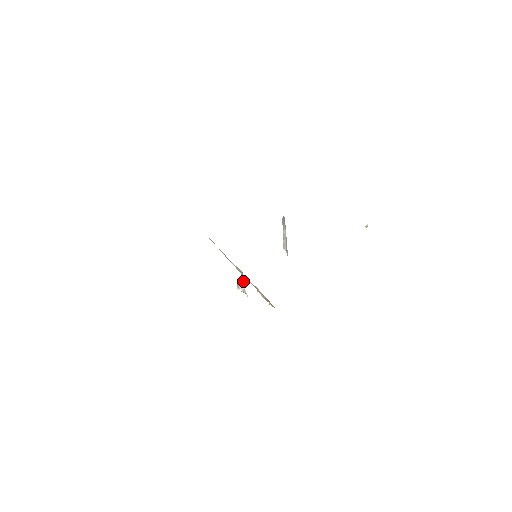
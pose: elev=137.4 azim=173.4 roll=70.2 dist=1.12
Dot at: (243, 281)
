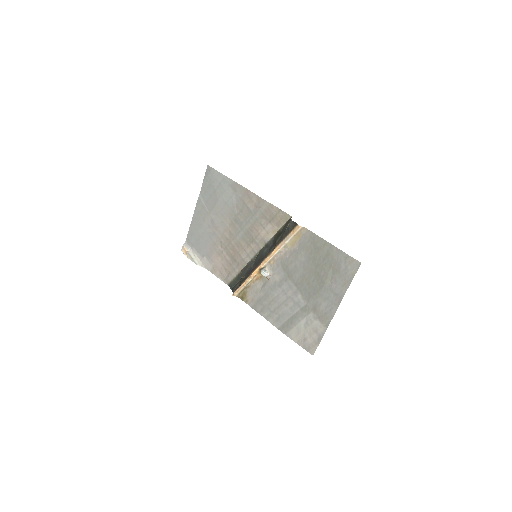
Dot at: (268, 268)
